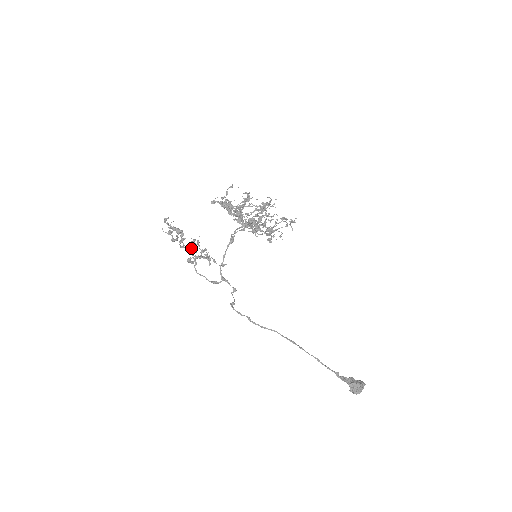
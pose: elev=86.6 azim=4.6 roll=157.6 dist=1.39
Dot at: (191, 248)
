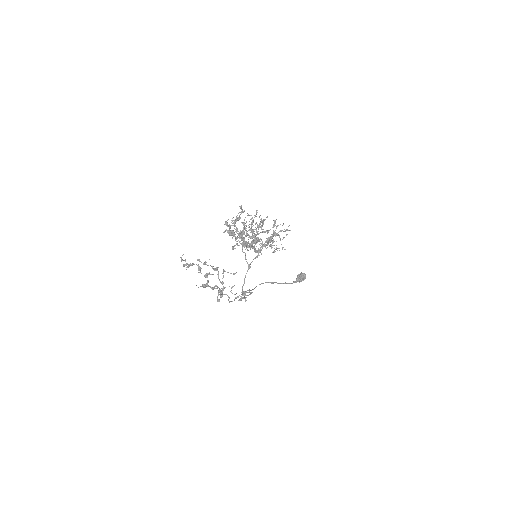
Dot at: (209, 274)
